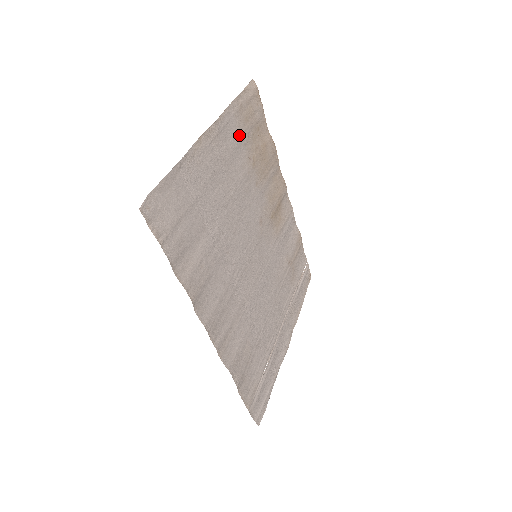
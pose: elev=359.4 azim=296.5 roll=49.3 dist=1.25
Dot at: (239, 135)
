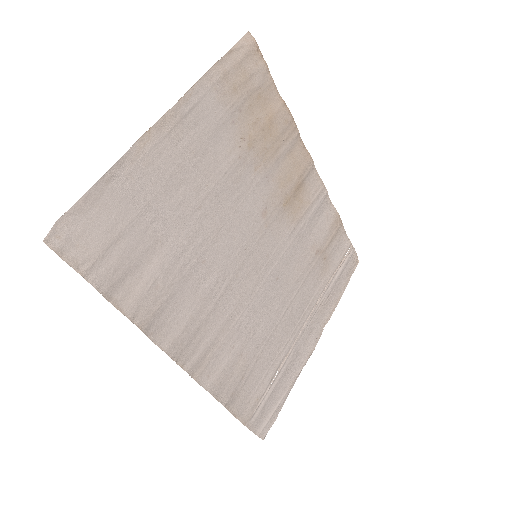
Dot at: (222, 113)
